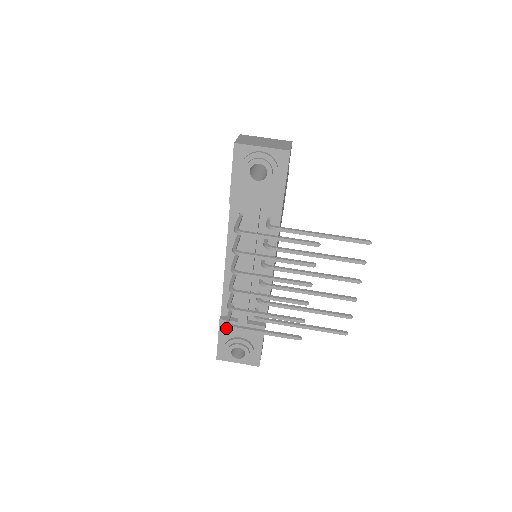
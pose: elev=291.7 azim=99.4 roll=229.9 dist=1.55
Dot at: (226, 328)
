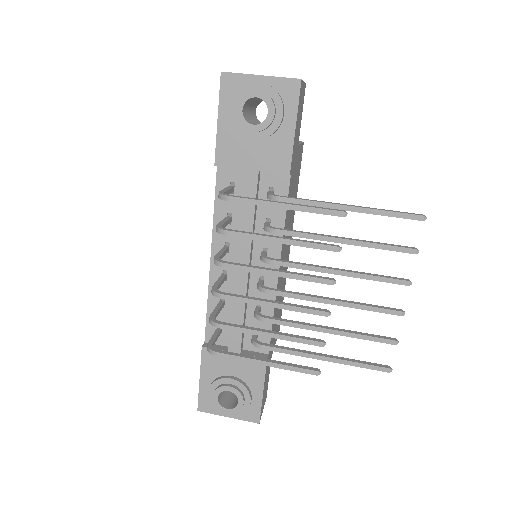
Dot at: (211, 361)
